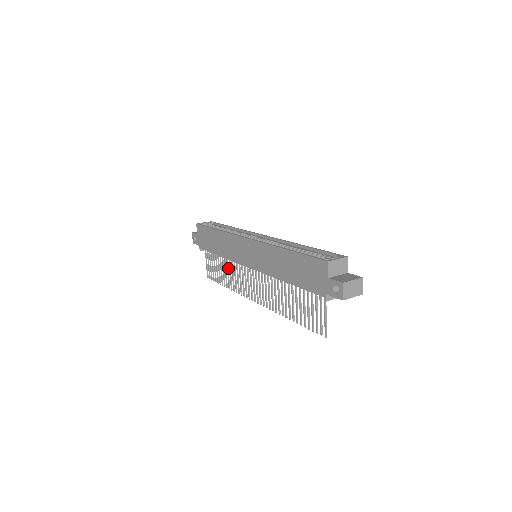
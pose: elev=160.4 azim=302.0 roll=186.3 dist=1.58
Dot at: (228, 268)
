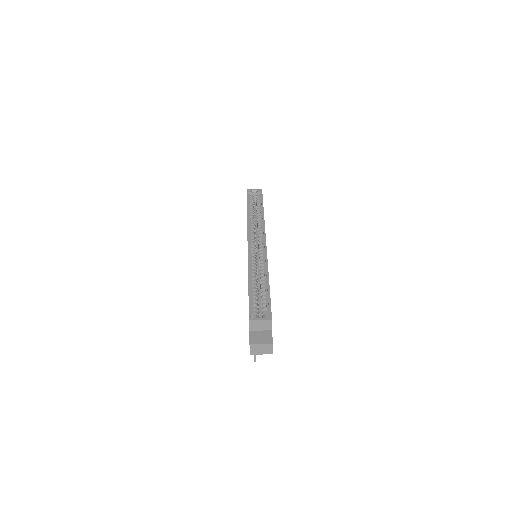
Dot at: occluded
